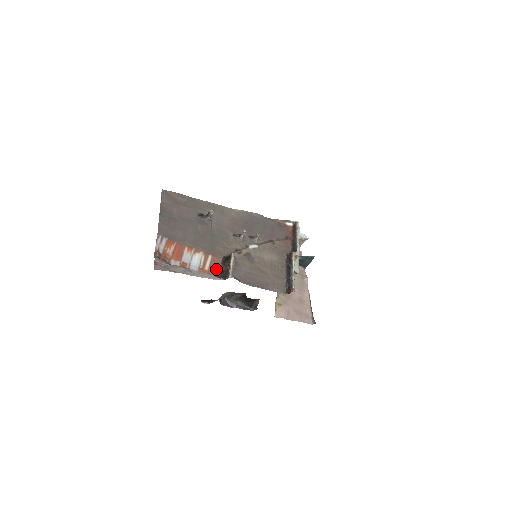
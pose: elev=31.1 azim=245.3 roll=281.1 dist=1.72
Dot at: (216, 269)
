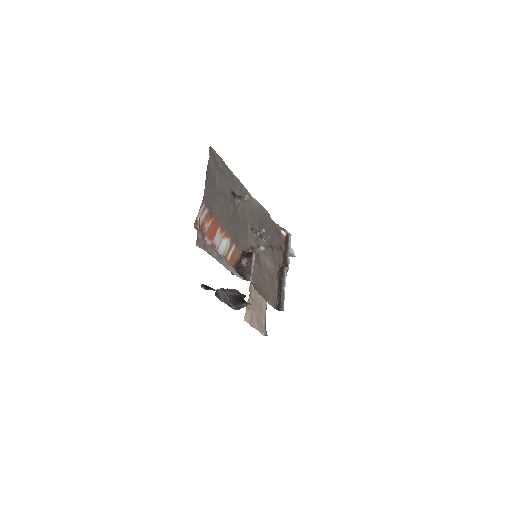
Dot at: (235, 262)
